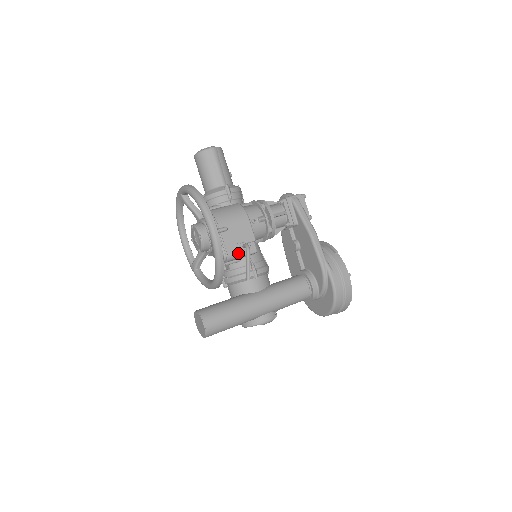
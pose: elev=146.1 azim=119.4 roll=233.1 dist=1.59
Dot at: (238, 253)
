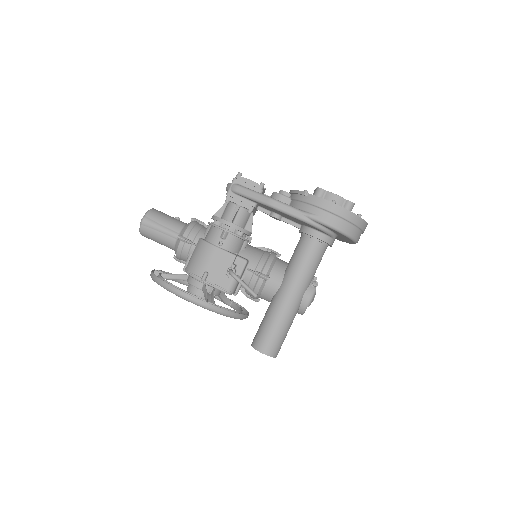
Dot at: (233, 280)
